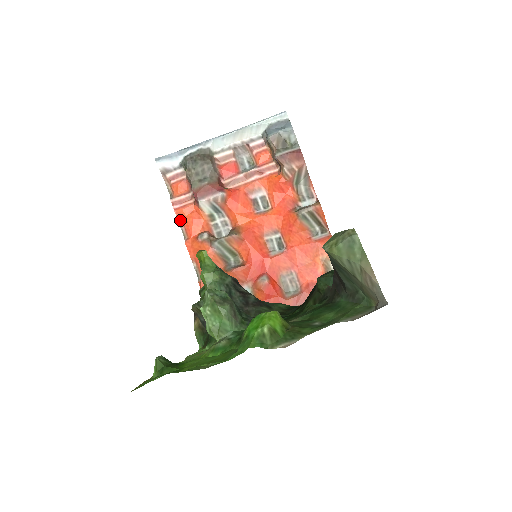
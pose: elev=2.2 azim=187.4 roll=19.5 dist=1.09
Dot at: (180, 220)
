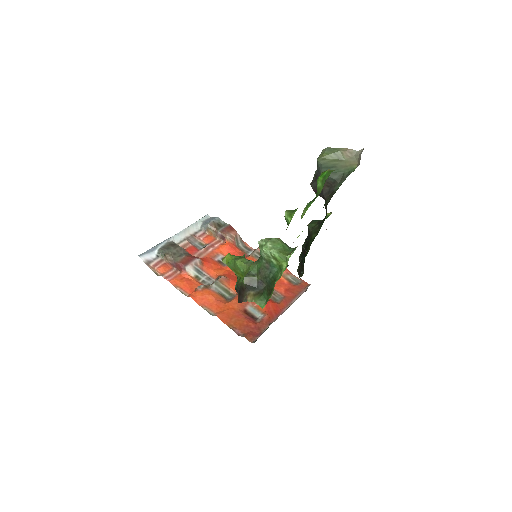
Dot at: (176, 286)
